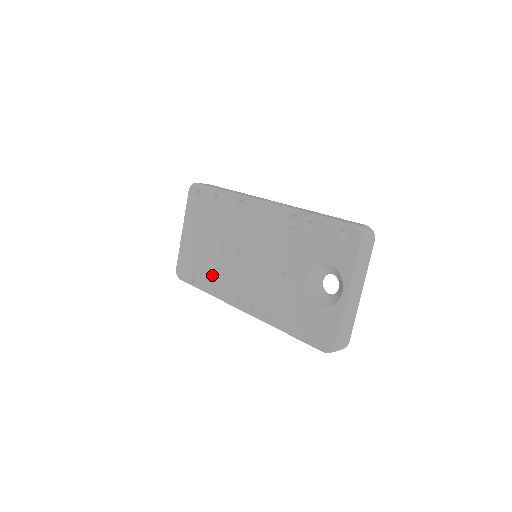
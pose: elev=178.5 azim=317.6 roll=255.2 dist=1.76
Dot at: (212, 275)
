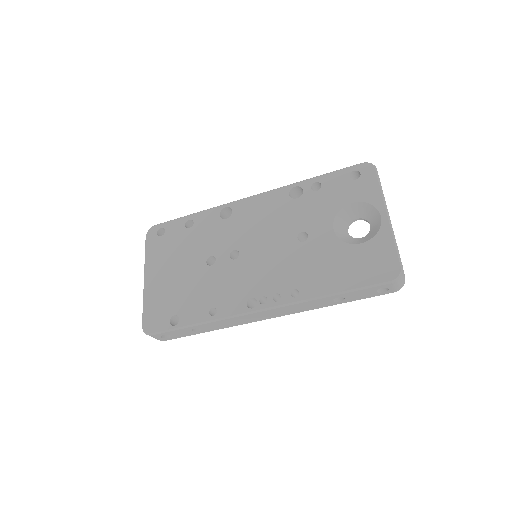
Dot at: (204, 298)
